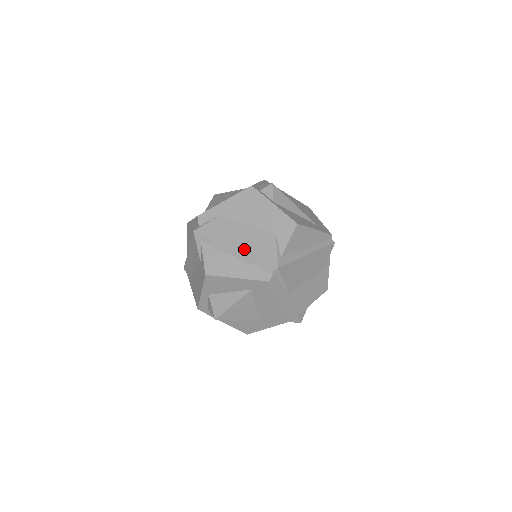
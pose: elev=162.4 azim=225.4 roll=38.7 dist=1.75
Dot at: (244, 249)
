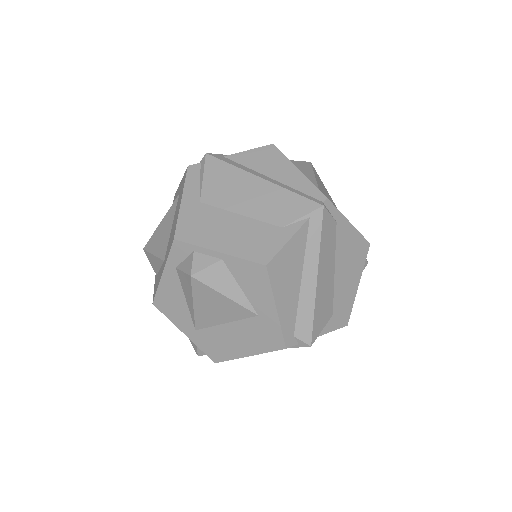
Dot at: occluded
